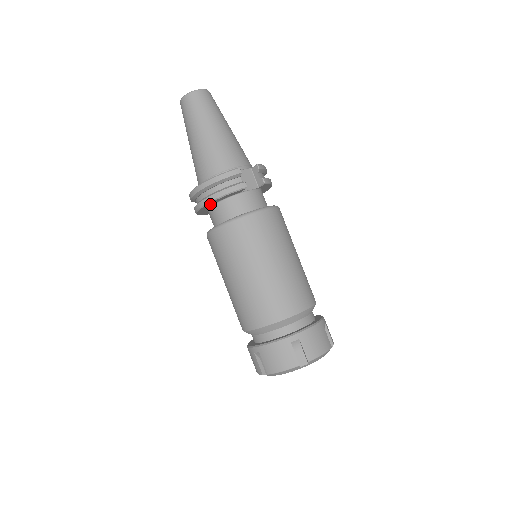
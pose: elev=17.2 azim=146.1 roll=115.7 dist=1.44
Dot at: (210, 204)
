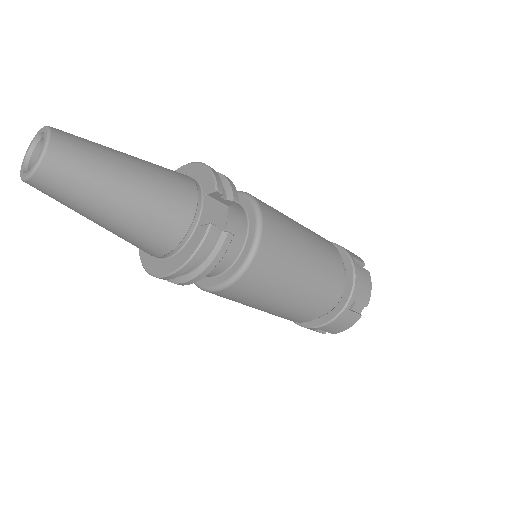
Dot at: occluded
